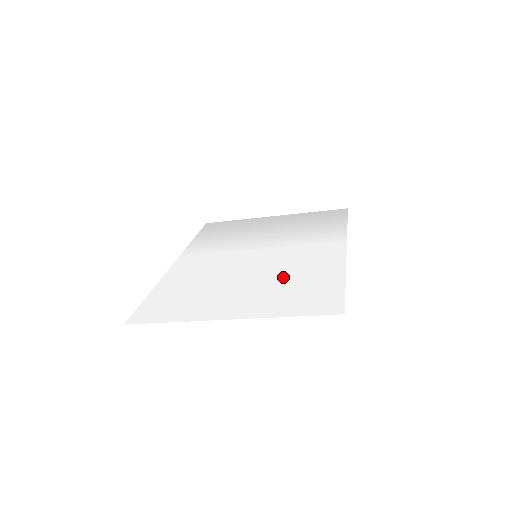
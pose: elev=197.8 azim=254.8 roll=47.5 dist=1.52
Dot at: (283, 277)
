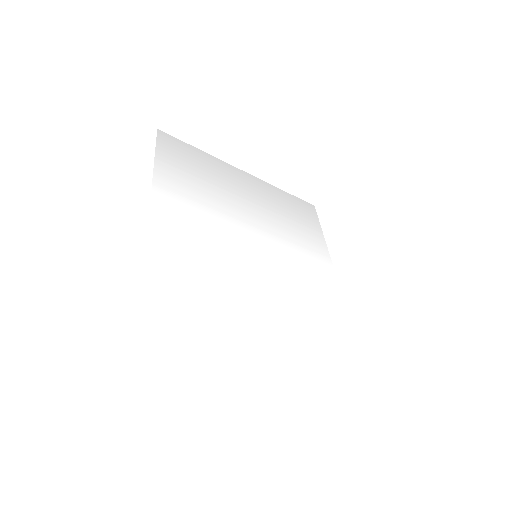
Dot at: (303, 320)
